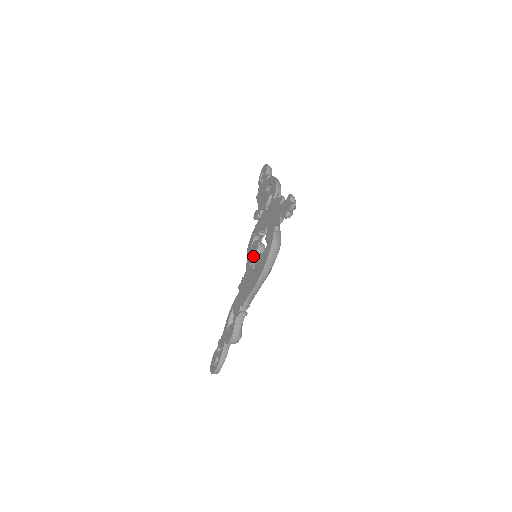
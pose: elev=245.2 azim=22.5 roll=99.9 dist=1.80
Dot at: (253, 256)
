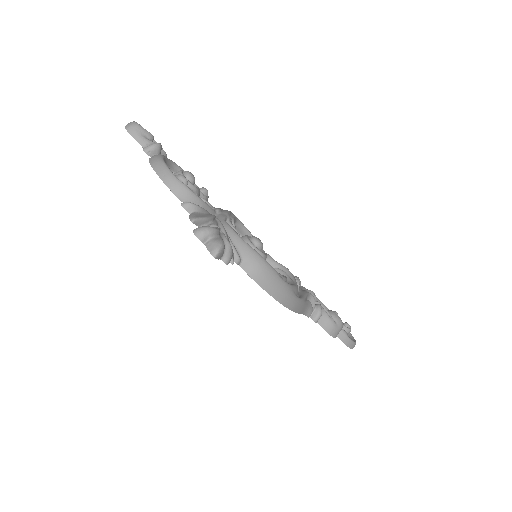
Dot at: occluded
